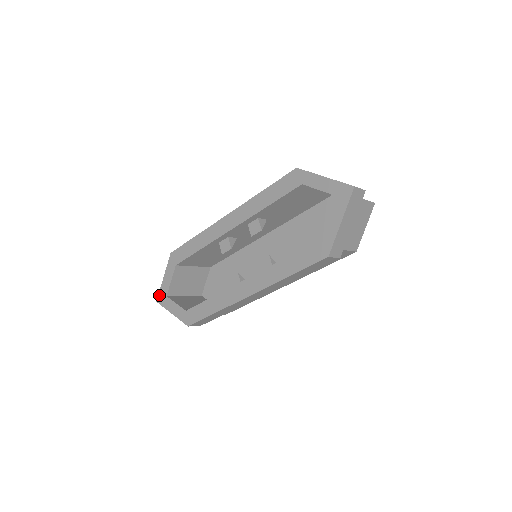
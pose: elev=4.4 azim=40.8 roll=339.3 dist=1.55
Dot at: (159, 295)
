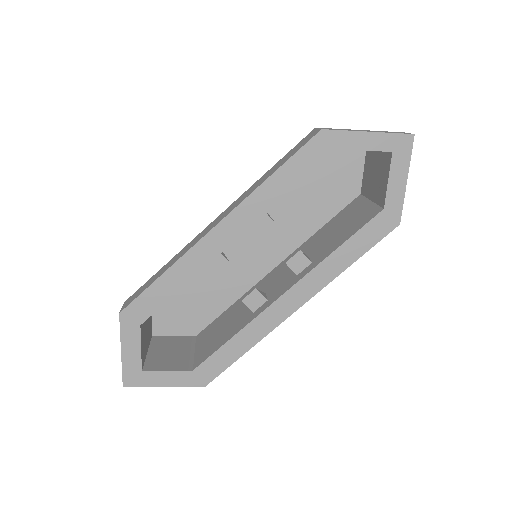
Dot at: (124, 376)
